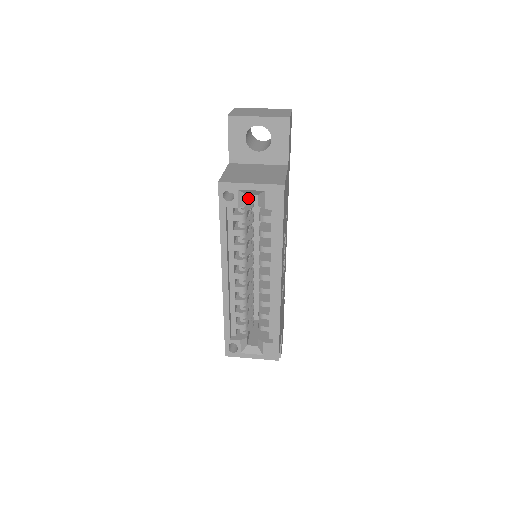
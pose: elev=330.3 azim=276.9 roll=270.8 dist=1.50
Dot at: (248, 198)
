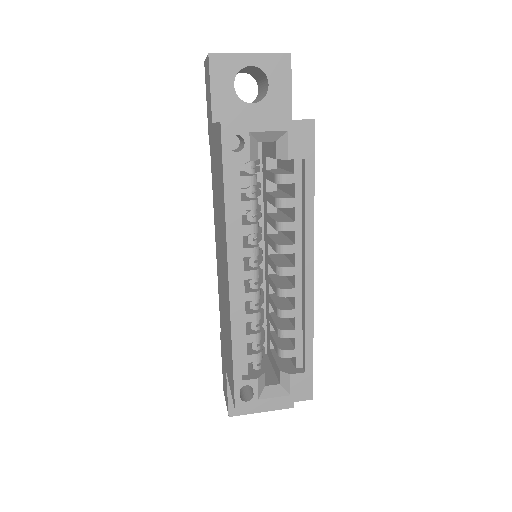
Dot at: occluded
